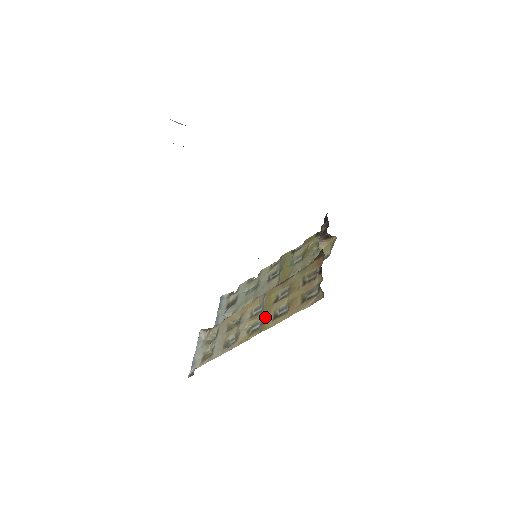
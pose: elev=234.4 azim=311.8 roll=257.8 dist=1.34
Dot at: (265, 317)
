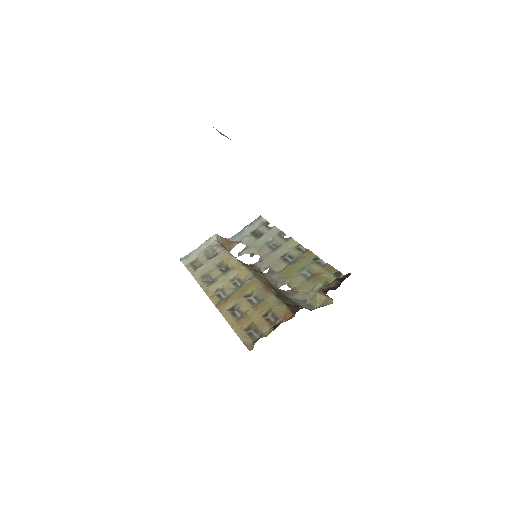
Dot at: (230, 299)
